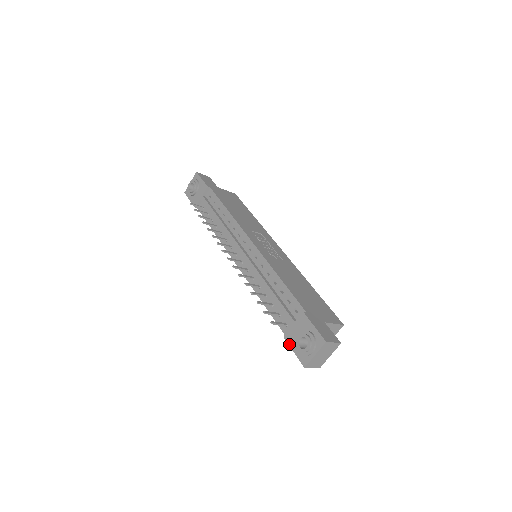
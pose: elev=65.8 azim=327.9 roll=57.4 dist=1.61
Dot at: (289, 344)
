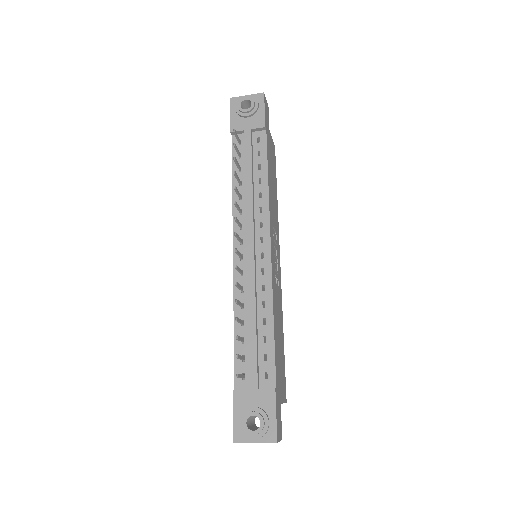
Dot at: (234, 403)
